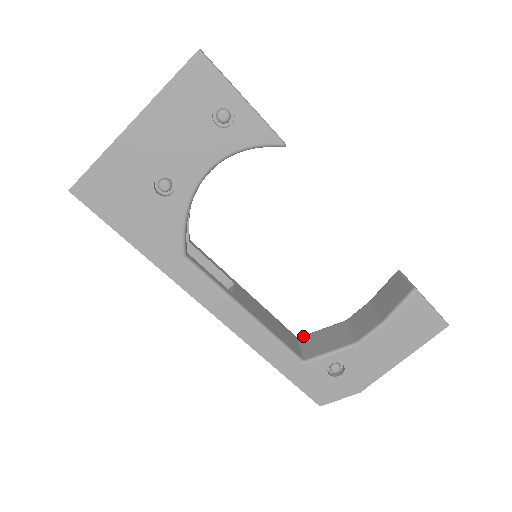
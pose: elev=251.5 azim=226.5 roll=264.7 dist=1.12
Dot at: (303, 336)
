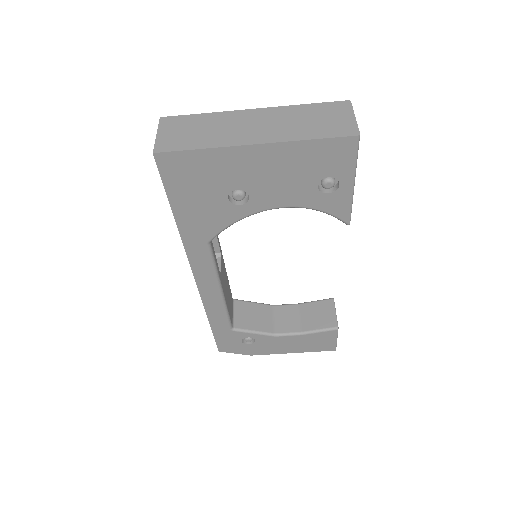
Dot at: (238, 301)
